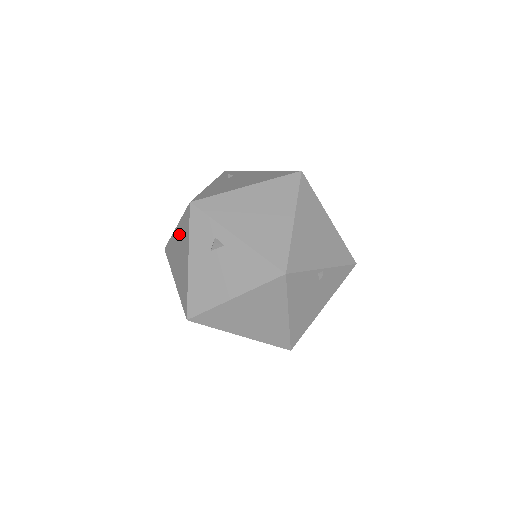
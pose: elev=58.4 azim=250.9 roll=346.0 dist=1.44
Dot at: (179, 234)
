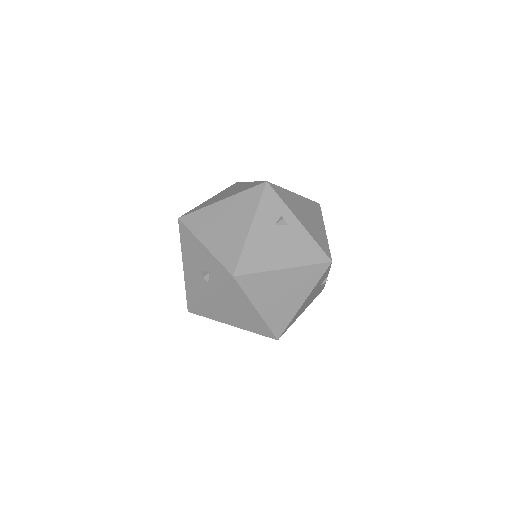
Dot at: (230, 205)
